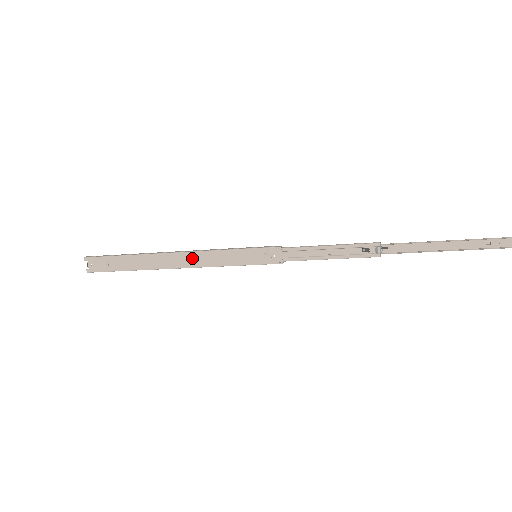
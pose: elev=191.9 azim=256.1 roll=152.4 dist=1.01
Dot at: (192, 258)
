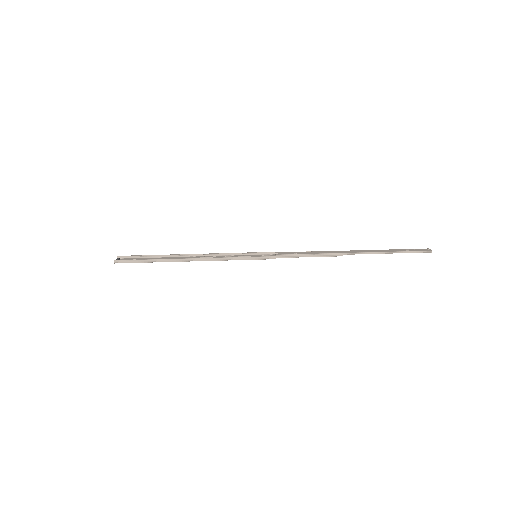
Dot at: (207, 259)
